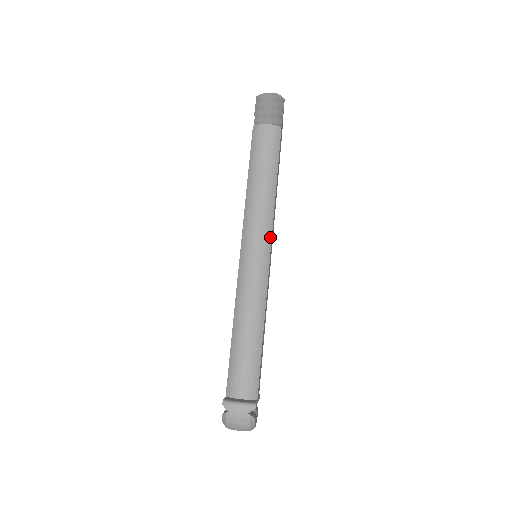
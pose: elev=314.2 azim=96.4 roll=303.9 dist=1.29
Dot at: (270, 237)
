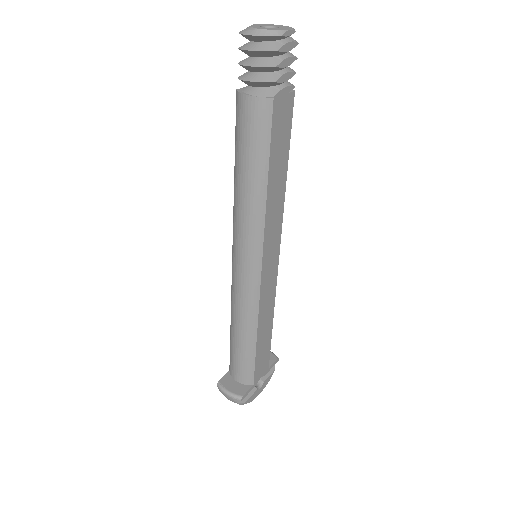
Dot at: (260, 251)
